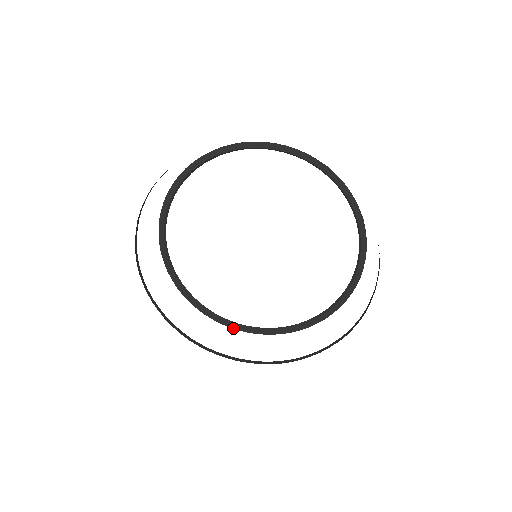
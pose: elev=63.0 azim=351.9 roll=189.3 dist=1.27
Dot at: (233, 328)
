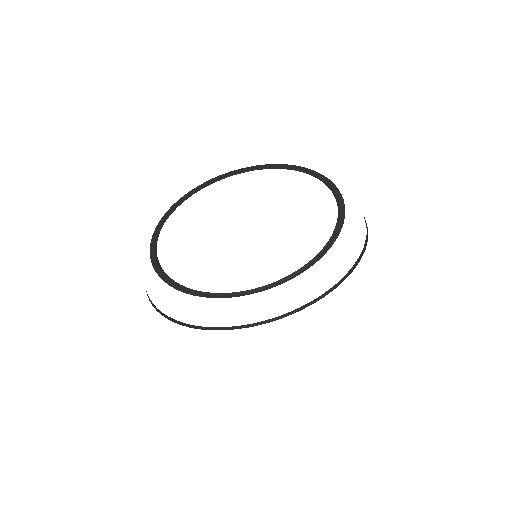
Dot at: (163, 279)
